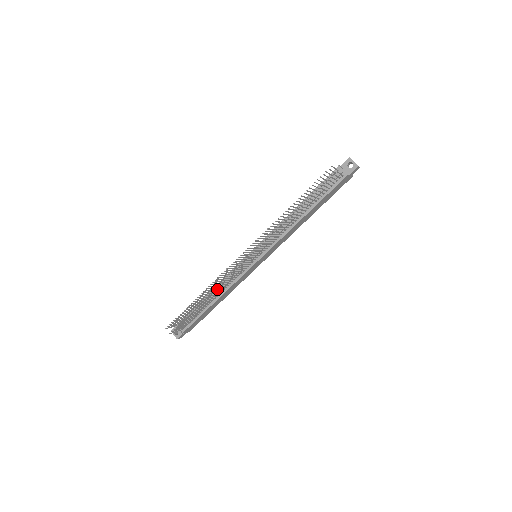
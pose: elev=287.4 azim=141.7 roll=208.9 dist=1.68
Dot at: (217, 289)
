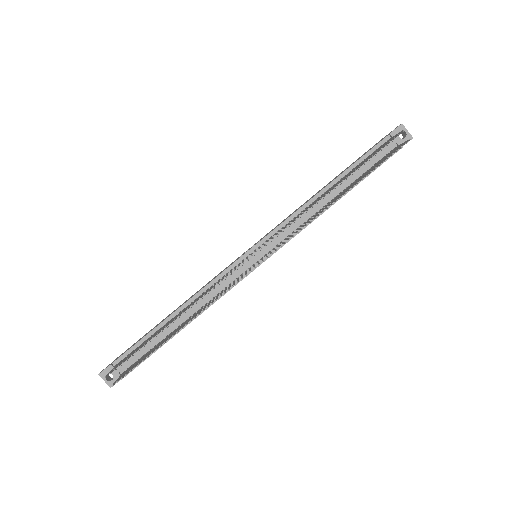
Dot at: (204, 308)
